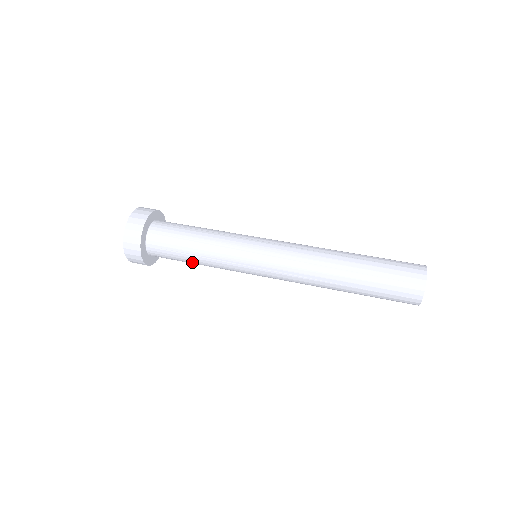
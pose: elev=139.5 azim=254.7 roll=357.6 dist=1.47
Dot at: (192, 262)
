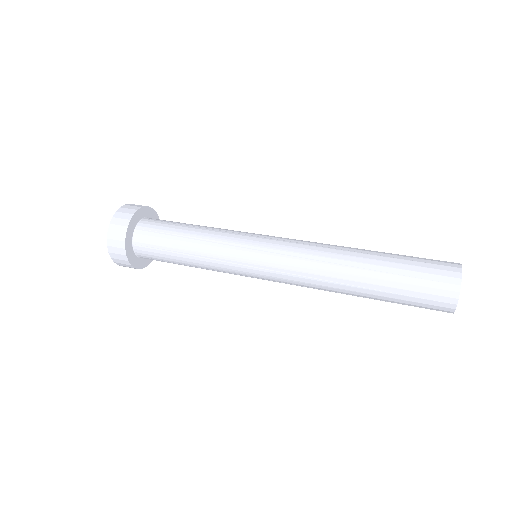
Dot at: (183, 263)
